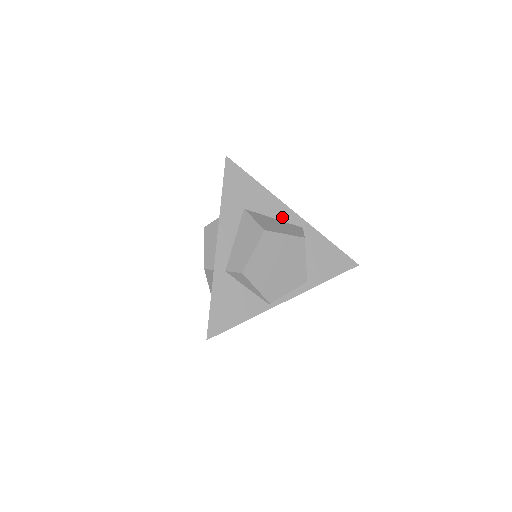
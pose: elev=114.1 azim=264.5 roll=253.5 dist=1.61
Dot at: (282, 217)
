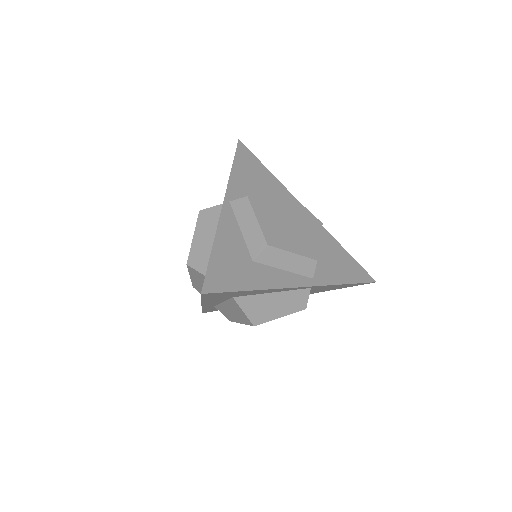
Dot at: (284, 290)
